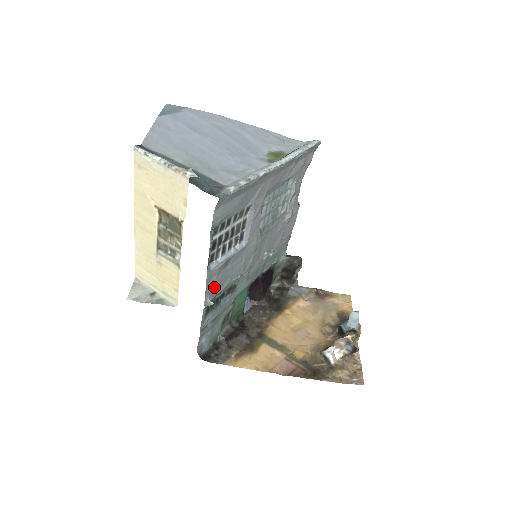
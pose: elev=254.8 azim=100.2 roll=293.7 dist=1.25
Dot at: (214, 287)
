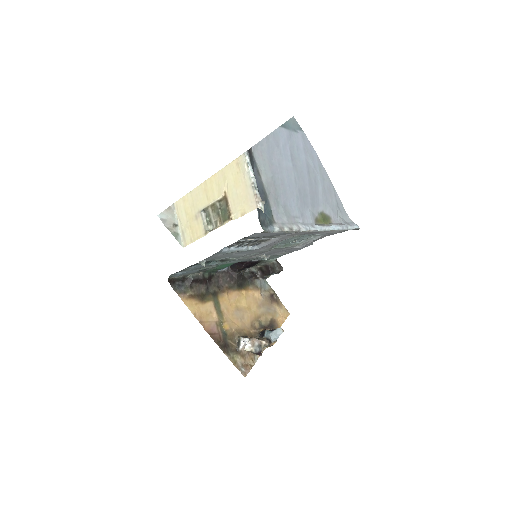
Dot at: (214, 257)
